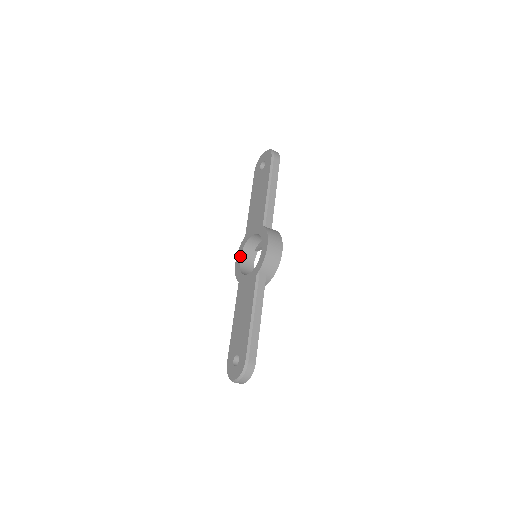
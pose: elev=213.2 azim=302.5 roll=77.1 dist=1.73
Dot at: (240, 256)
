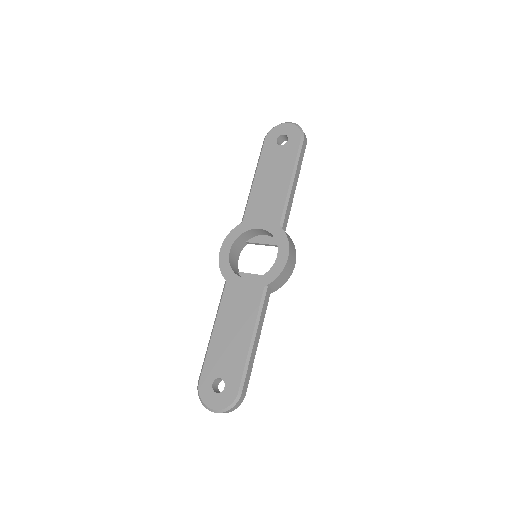
Dot at: (231, 246)
